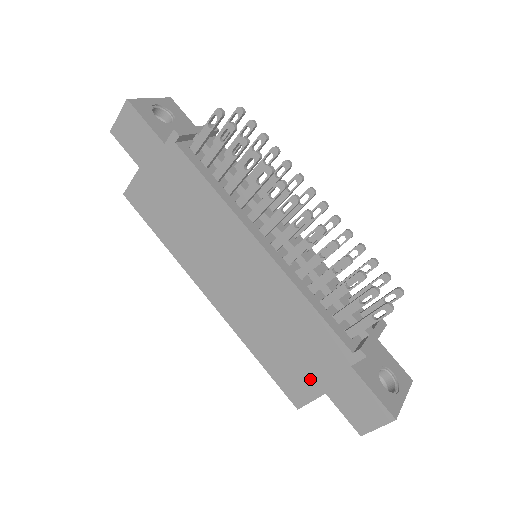
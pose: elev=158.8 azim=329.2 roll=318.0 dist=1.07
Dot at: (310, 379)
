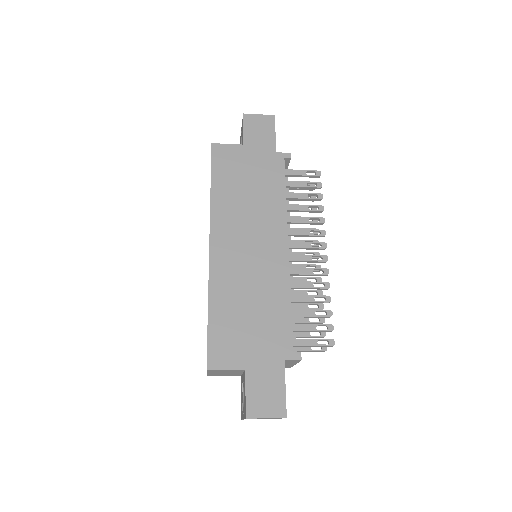
Dot at: (242, 352)
